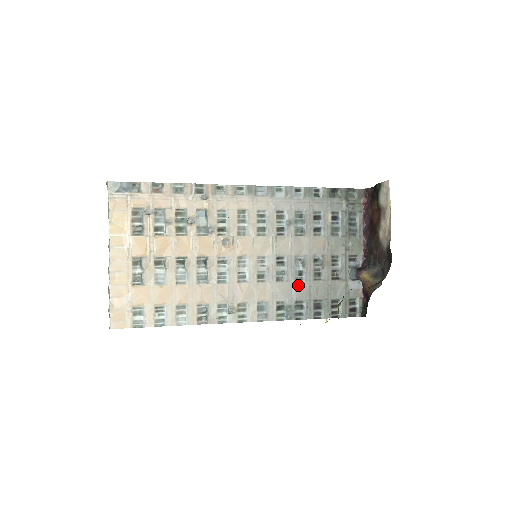
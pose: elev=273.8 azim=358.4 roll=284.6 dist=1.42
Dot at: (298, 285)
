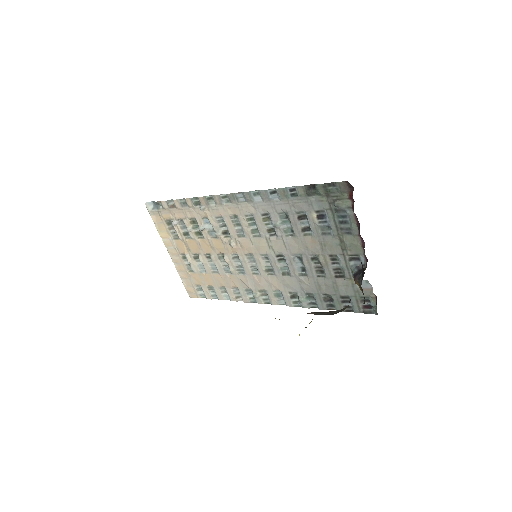
Dot at: (303, 280)
